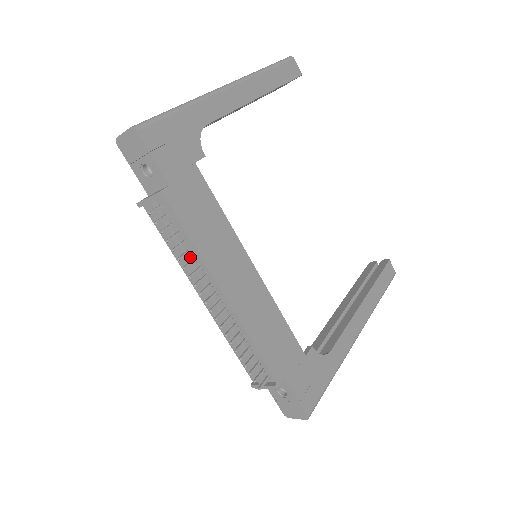
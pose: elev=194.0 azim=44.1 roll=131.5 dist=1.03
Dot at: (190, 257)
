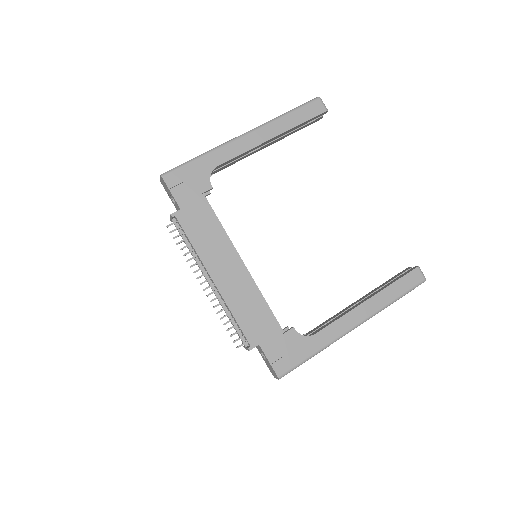
Dot at: (196, 254)
